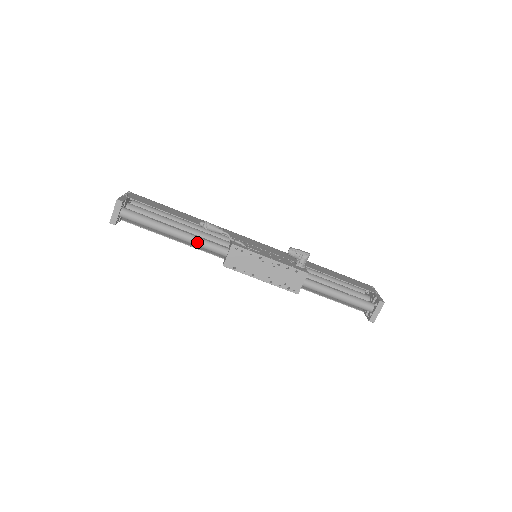
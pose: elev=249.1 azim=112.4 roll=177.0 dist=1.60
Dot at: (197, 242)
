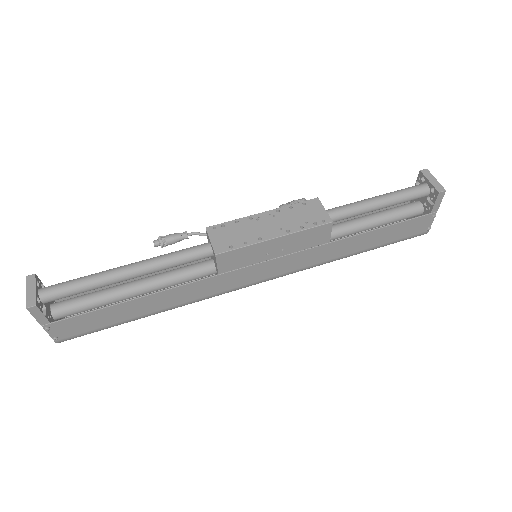
Dot at: (163, 257)
